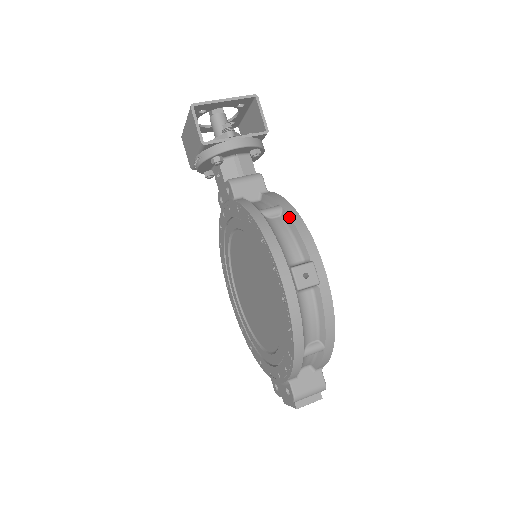
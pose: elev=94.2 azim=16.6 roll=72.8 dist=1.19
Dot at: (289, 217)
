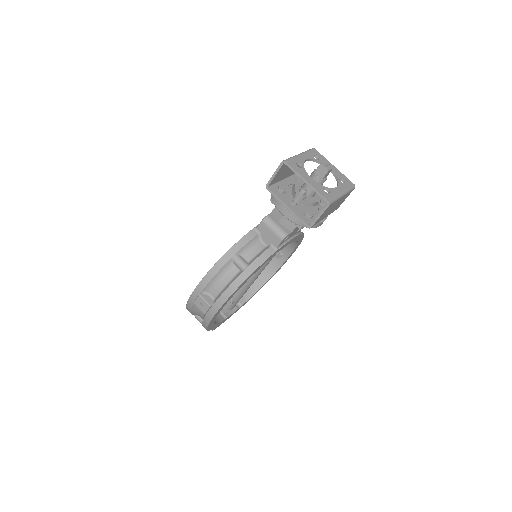
Dot at: (236, 278)
